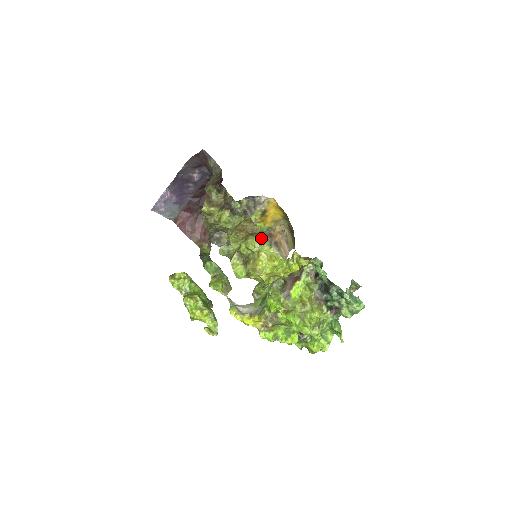
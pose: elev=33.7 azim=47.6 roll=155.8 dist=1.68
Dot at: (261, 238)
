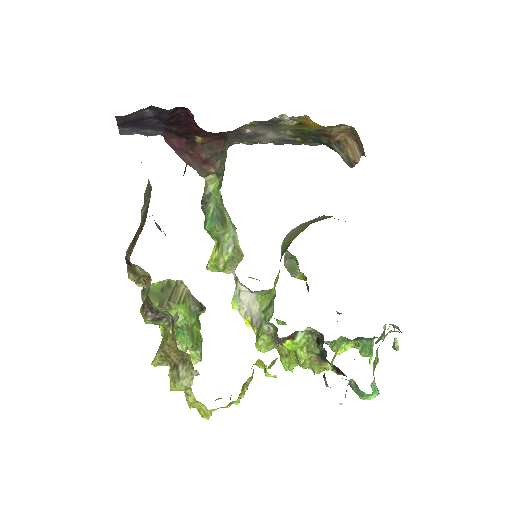
Dot at: (185, 386)
